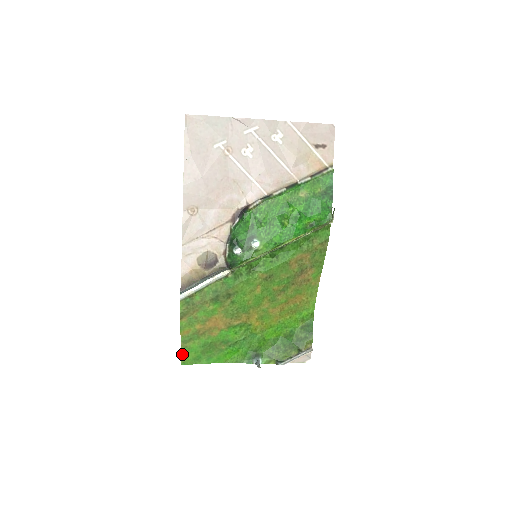
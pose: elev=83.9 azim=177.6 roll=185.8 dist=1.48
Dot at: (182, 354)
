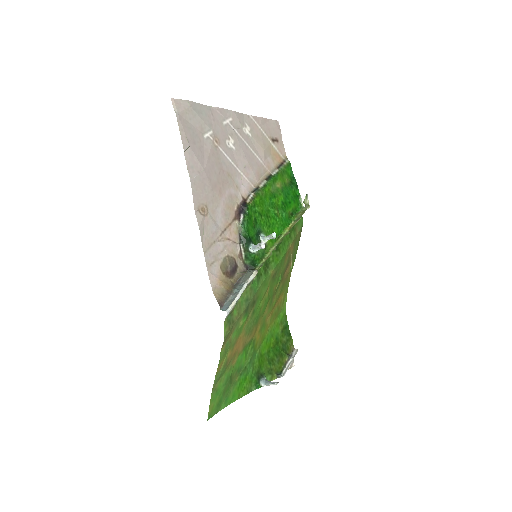
Dot at: (210, 402)
